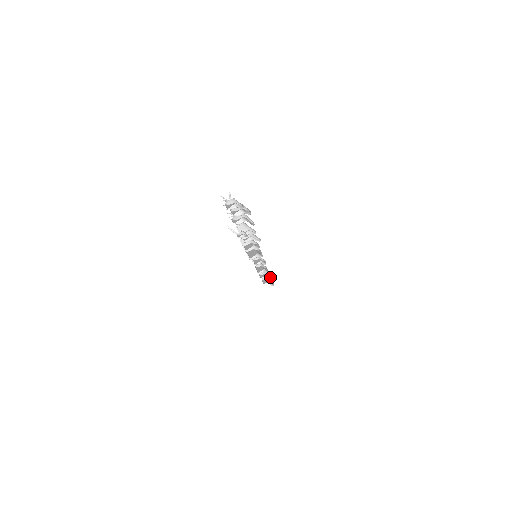
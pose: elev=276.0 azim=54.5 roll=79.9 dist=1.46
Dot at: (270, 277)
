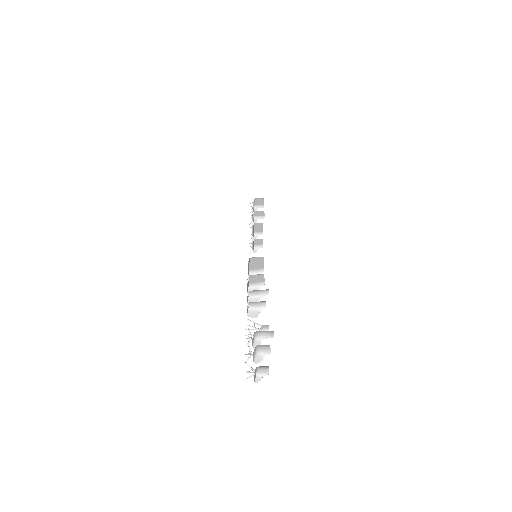
Dot at: (262, 214)
